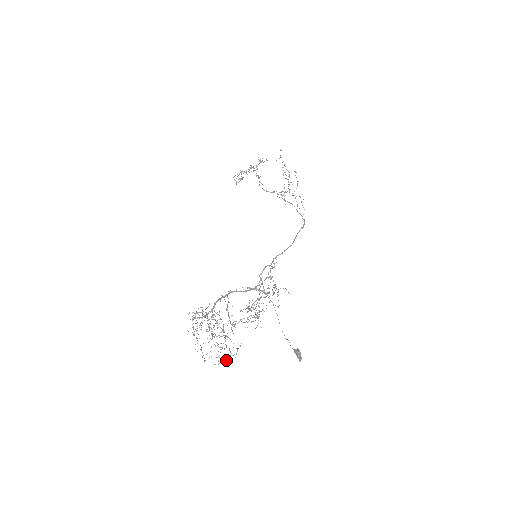
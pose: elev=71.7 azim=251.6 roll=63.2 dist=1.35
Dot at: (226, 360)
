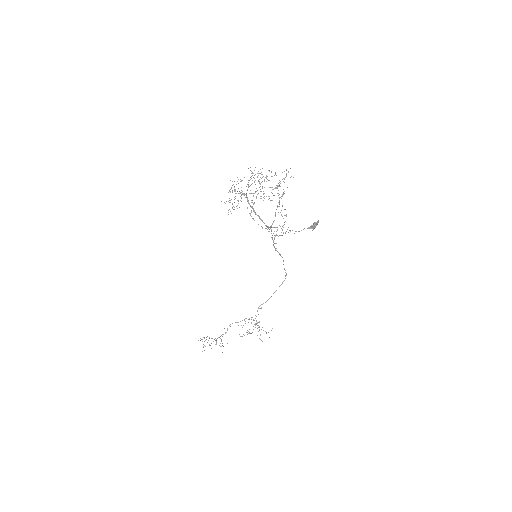
Dot at: (268, 170)
